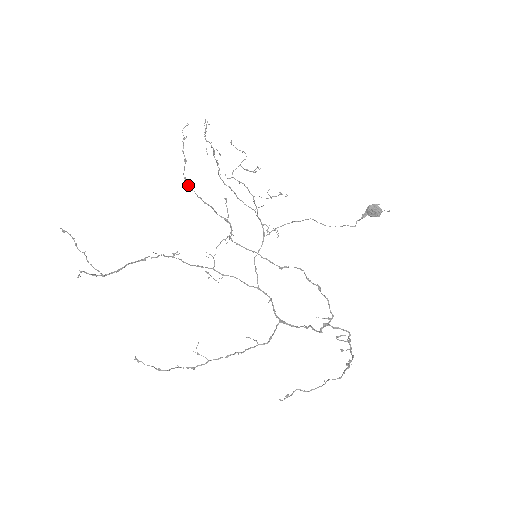
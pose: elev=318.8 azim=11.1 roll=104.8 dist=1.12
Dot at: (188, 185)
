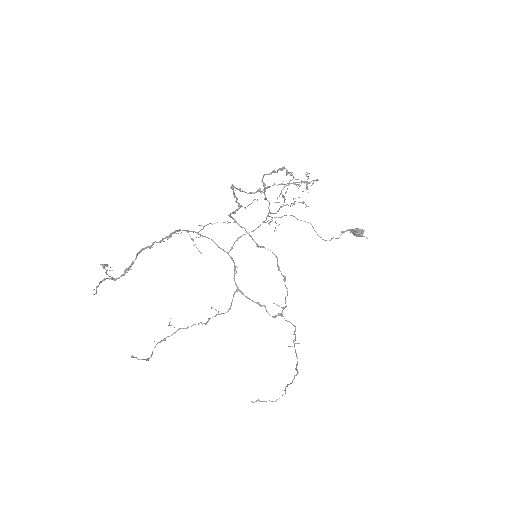
Dot at: (233, 185)
